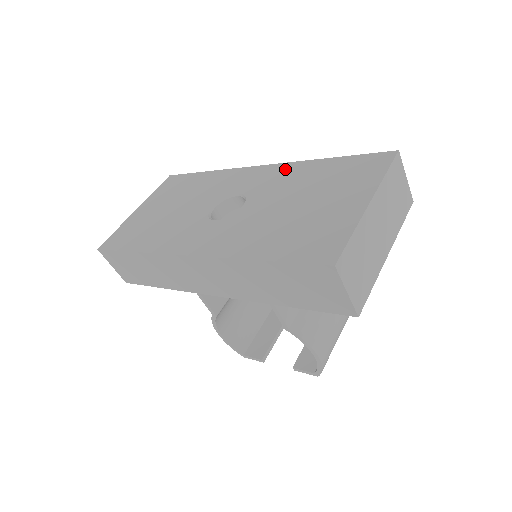
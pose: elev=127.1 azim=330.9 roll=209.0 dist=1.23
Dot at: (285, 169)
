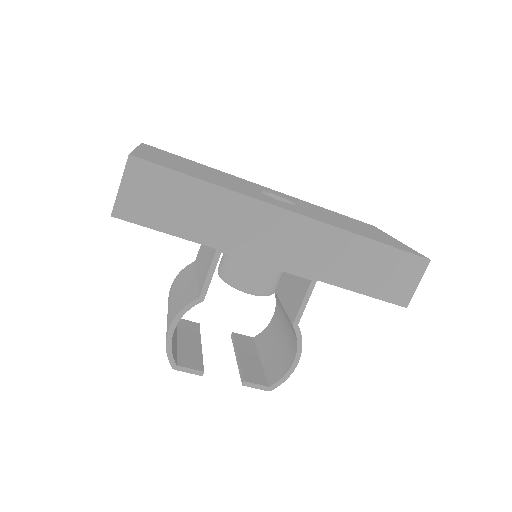
Dot at: occluded
